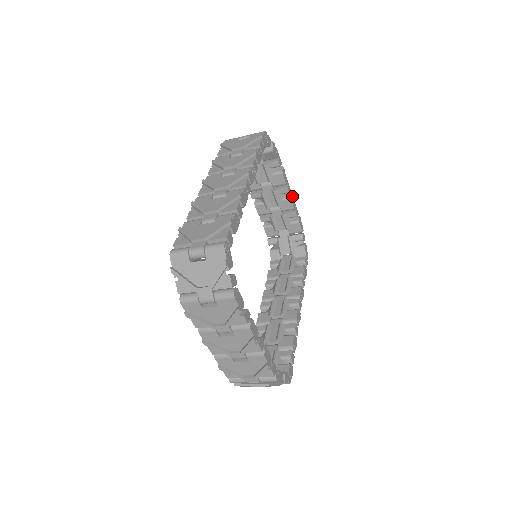
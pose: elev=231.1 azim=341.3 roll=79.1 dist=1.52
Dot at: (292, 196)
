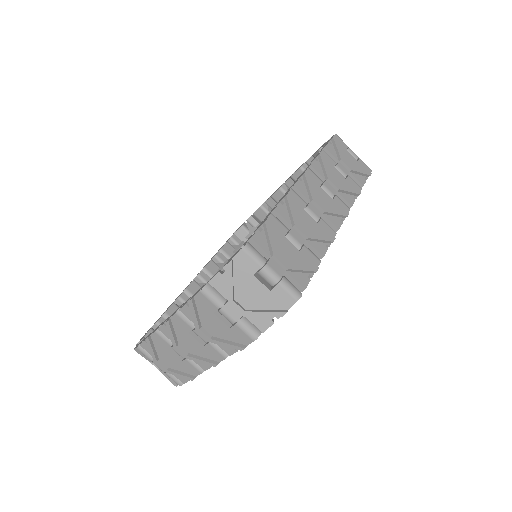
Dot at: occluded
